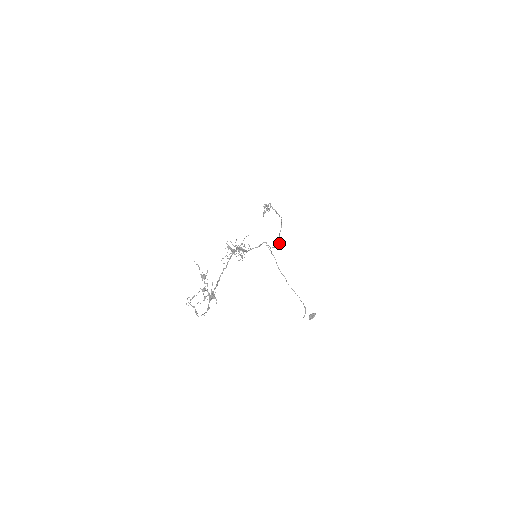
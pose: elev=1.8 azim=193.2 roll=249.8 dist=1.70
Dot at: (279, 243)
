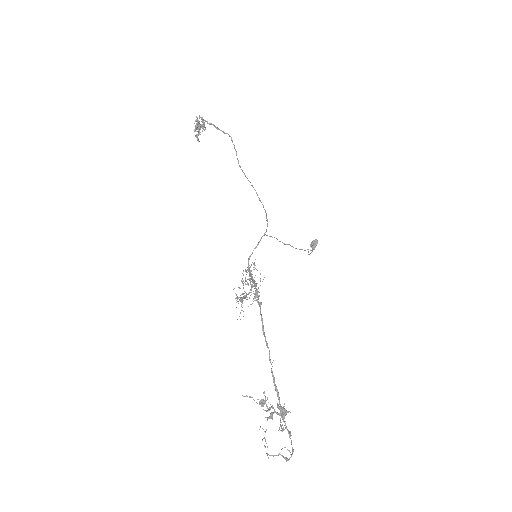
Dot at: (257, 195)
